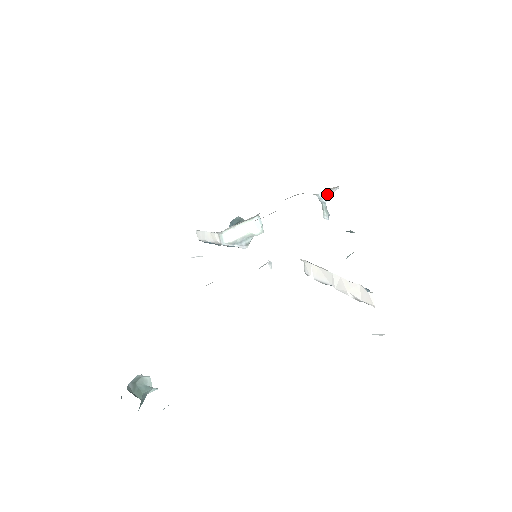
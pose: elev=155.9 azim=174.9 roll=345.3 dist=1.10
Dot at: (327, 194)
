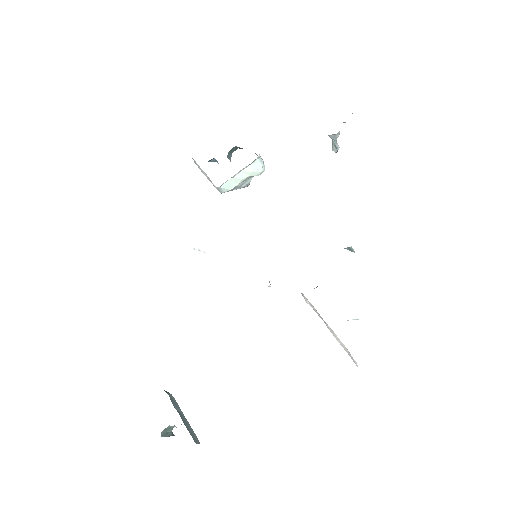
Dot at: (338, 133)
